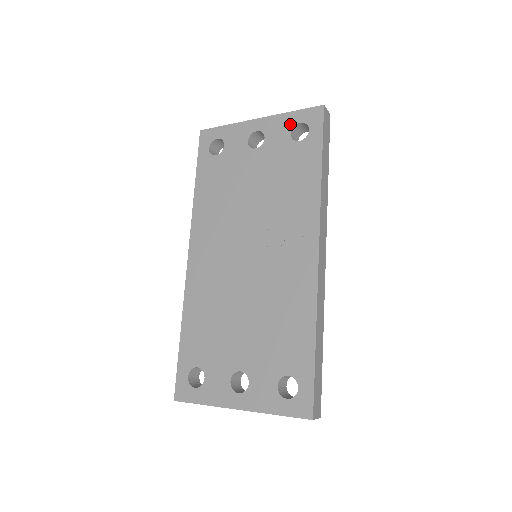
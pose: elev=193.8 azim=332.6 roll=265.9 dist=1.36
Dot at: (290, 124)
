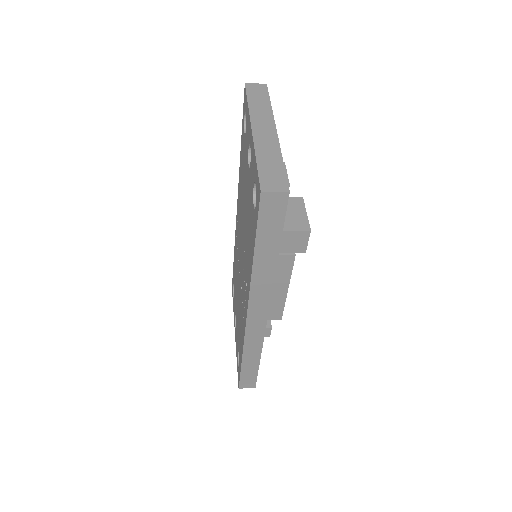
Dot at: (254, 175)
